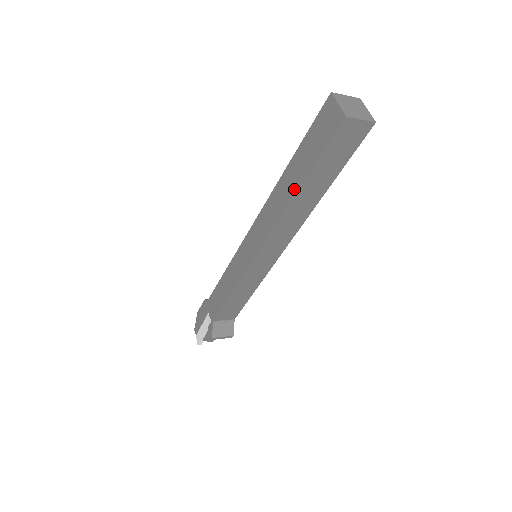
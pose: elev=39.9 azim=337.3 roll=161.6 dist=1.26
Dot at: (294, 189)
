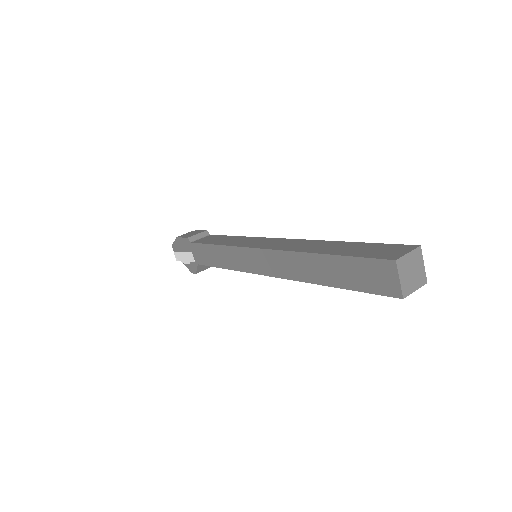
Dot at: (321, 280)
